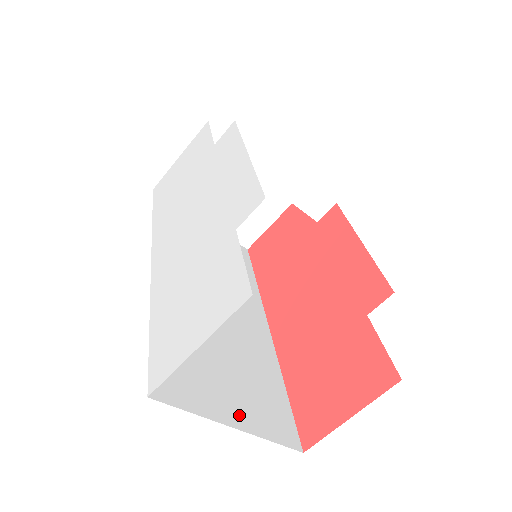
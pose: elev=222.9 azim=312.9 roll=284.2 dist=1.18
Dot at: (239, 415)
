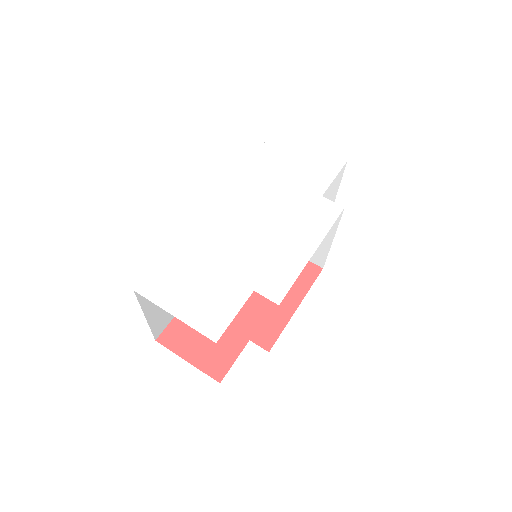
Dot at: (154, 312)
